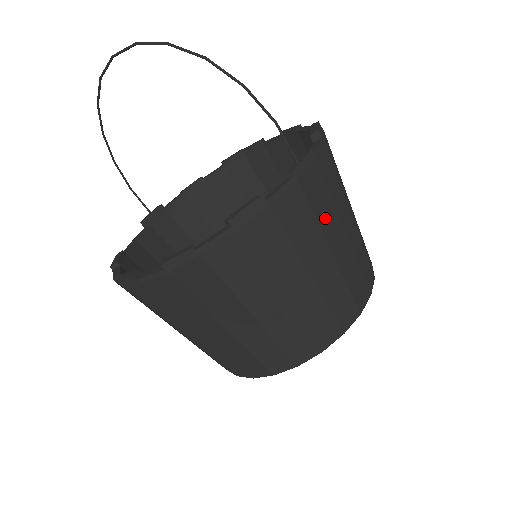
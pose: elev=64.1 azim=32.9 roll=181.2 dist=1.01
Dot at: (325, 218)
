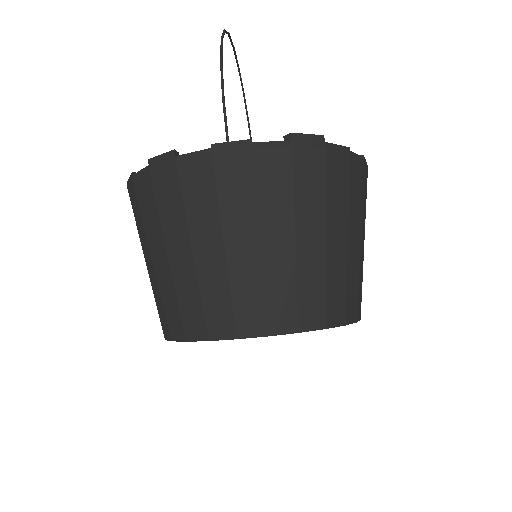
Dot at: (233, 209)
